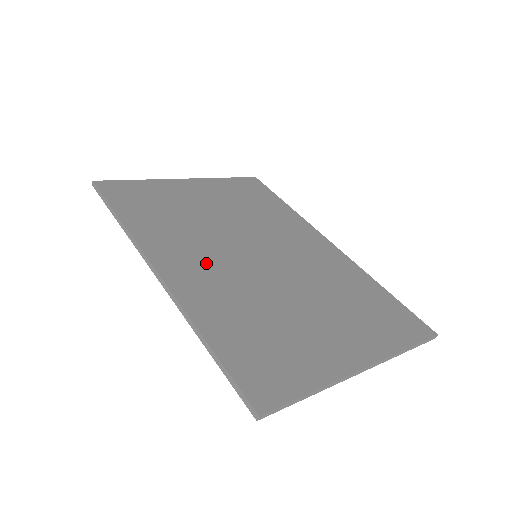
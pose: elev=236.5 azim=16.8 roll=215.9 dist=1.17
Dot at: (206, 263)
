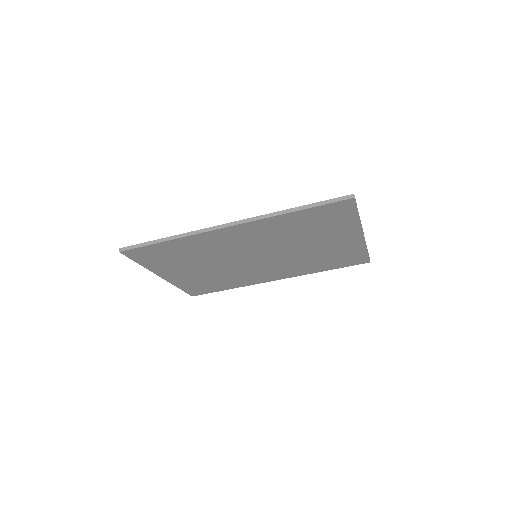
Dot at: occluded
